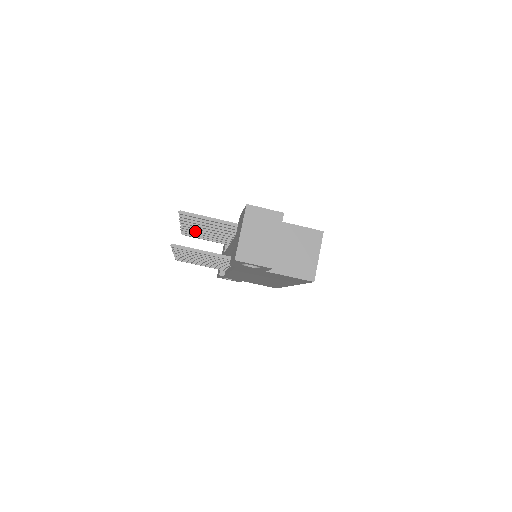
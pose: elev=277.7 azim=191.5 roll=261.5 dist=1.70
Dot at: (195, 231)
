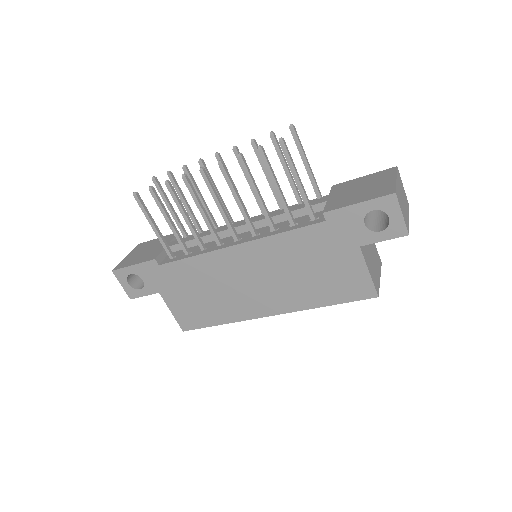
Dot at: occluded
